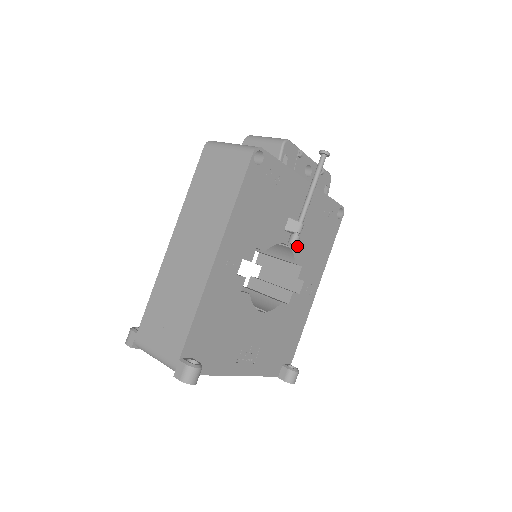
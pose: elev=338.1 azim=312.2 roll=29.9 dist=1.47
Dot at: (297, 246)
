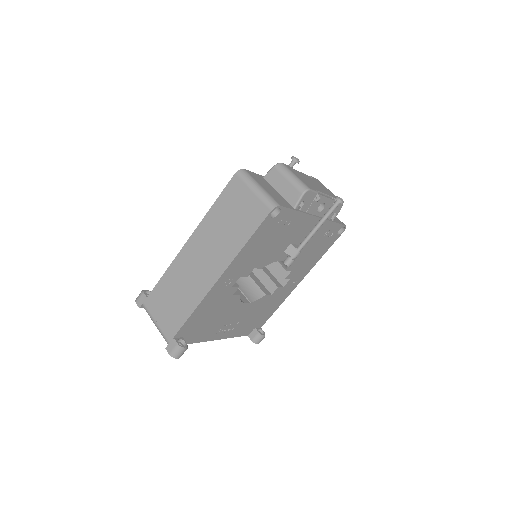
Dot at: occluded
